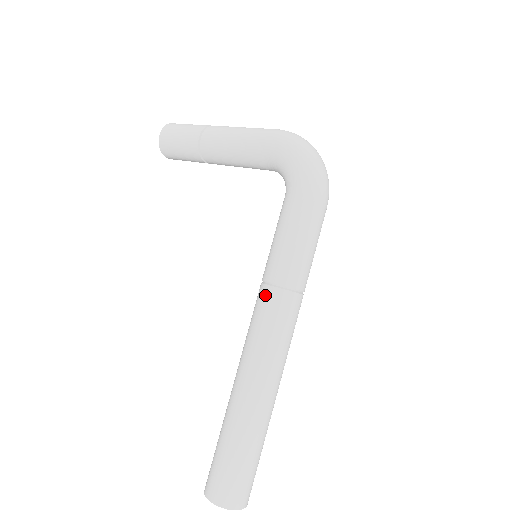
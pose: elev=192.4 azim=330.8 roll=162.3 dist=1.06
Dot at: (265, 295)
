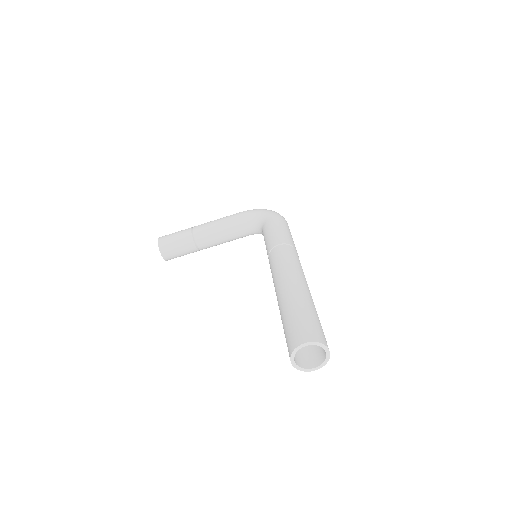
Dot at: (277, 250)
